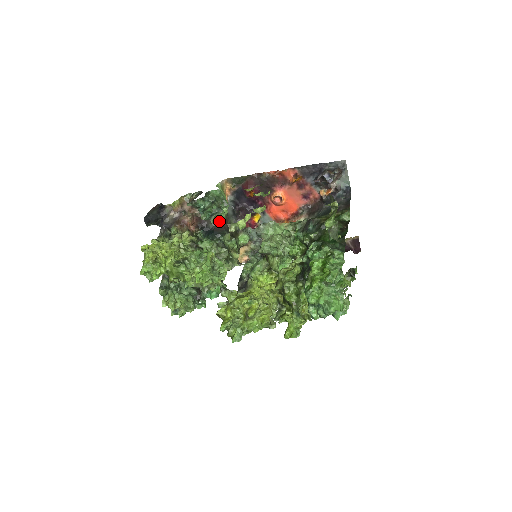
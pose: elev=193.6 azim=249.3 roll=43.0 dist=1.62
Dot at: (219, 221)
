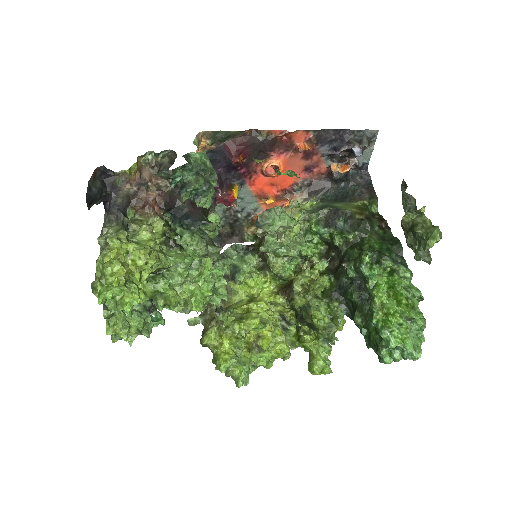
Dot at: (205, 203)
